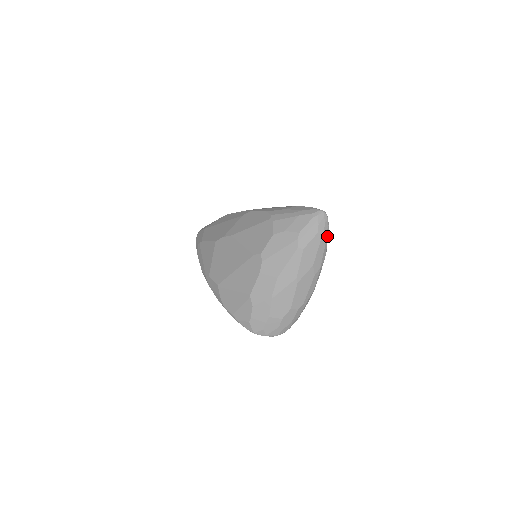
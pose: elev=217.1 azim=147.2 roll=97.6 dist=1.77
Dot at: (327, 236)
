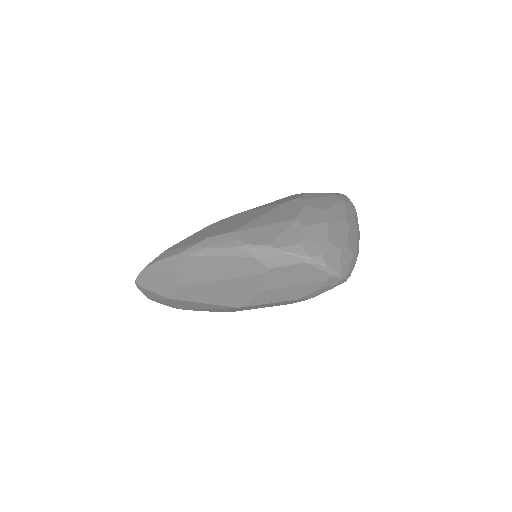
Dot at: occluded
